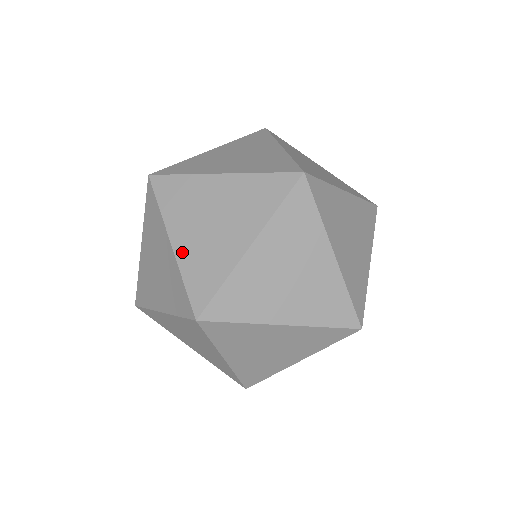
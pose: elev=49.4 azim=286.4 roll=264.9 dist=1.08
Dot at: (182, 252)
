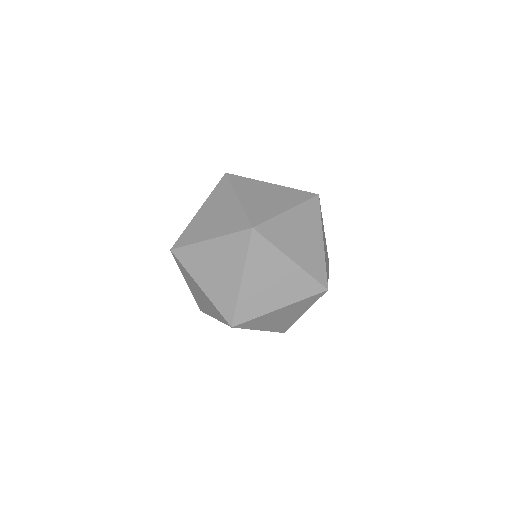
Dot at: (245, 203)
